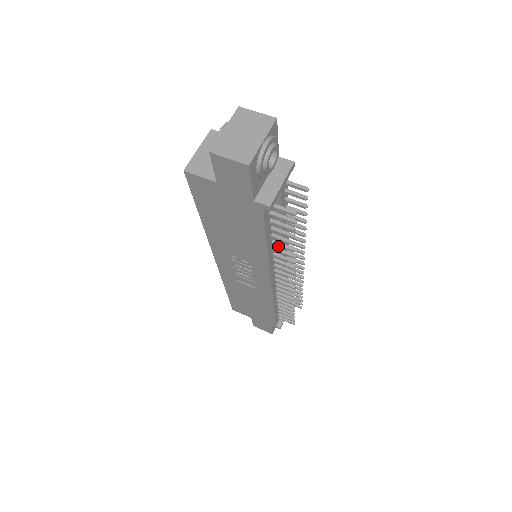
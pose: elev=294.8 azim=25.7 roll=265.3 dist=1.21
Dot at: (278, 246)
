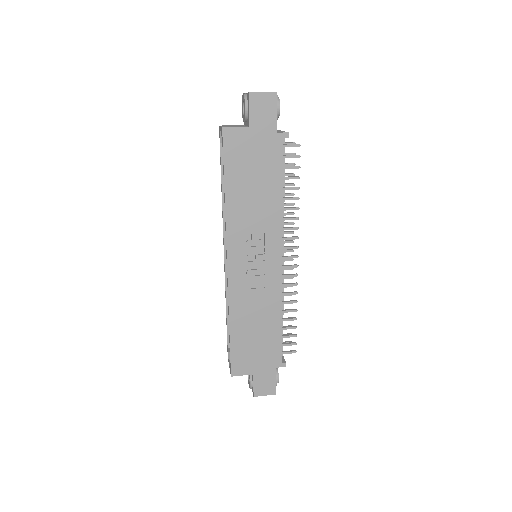
Dot at: occluded
